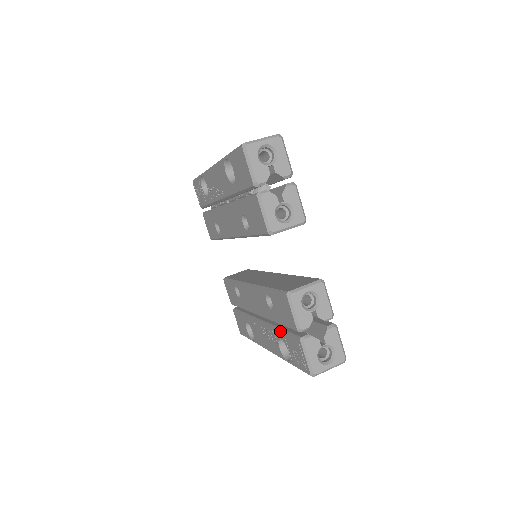
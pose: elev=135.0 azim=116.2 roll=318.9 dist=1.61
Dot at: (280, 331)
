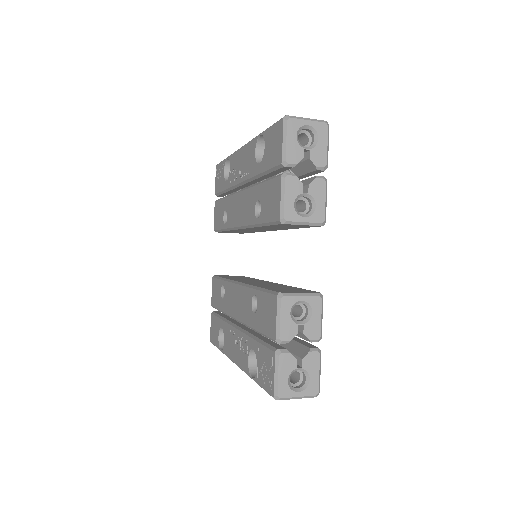
Dot at: (255, 340)
